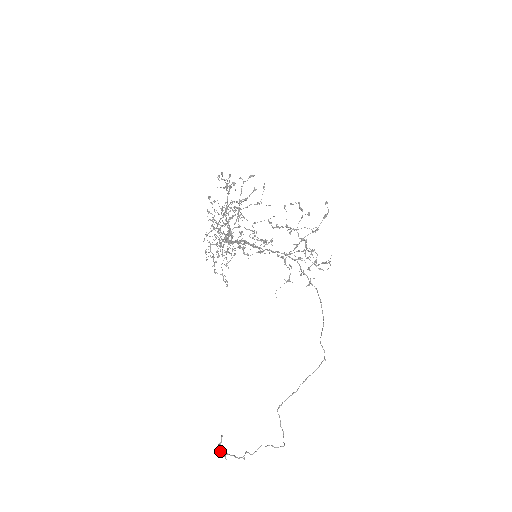
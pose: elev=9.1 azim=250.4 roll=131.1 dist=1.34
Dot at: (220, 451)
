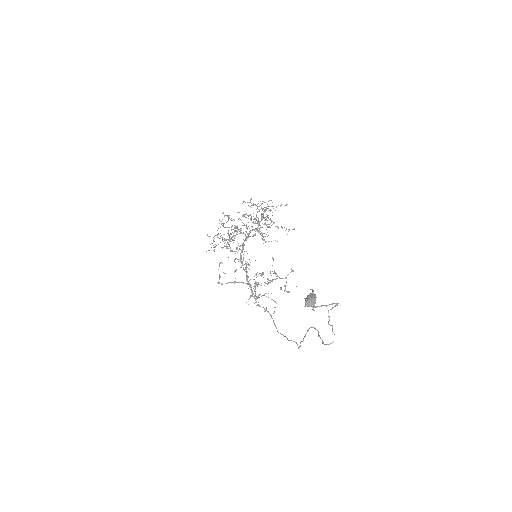
Dot at: (315, 296)
